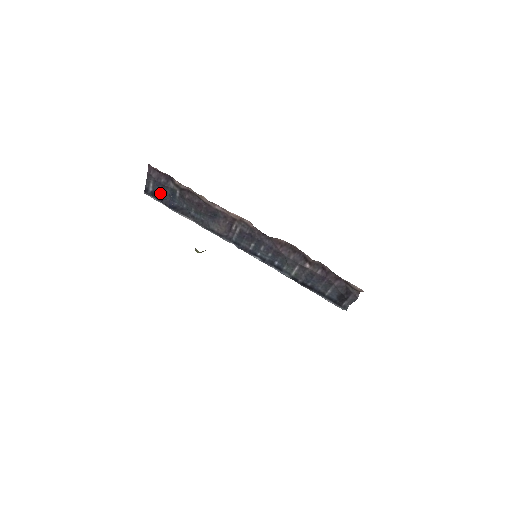
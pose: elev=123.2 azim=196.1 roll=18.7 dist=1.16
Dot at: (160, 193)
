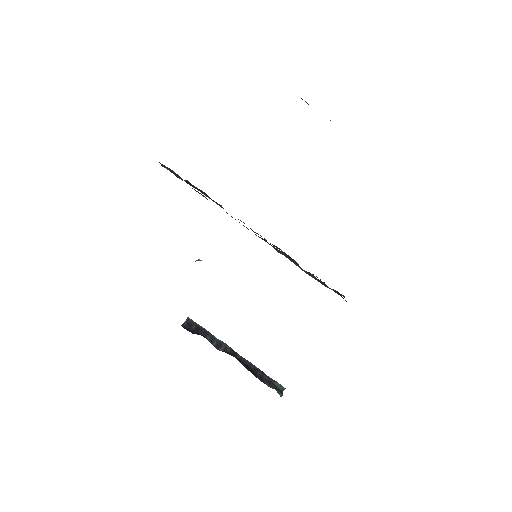
Dot at: occluded
